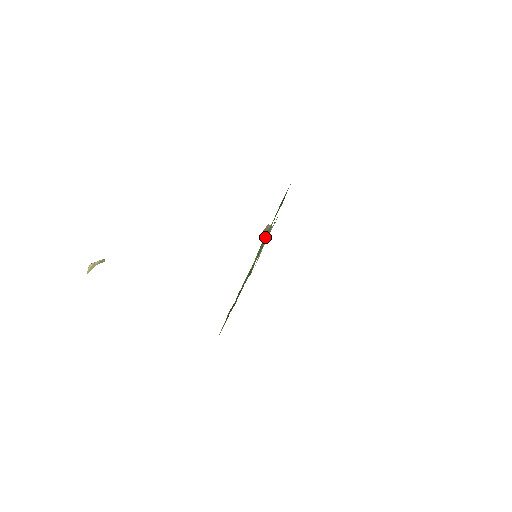
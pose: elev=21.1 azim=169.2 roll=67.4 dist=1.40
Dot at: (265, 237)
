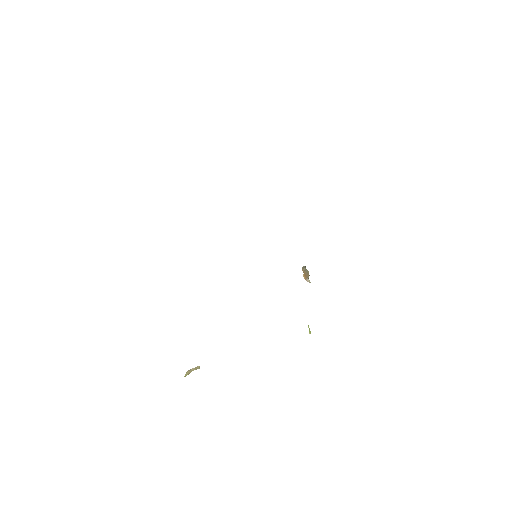
Dot at: occluded
